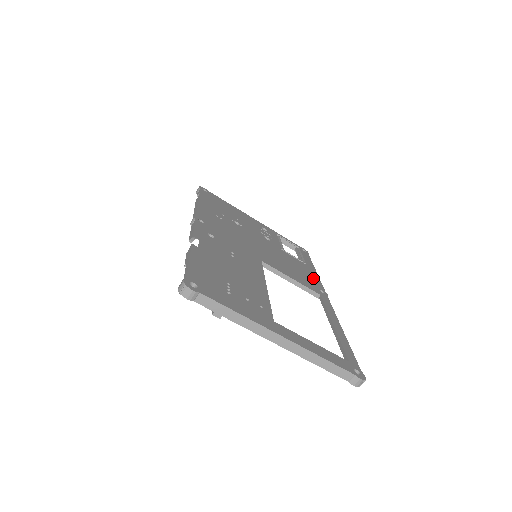
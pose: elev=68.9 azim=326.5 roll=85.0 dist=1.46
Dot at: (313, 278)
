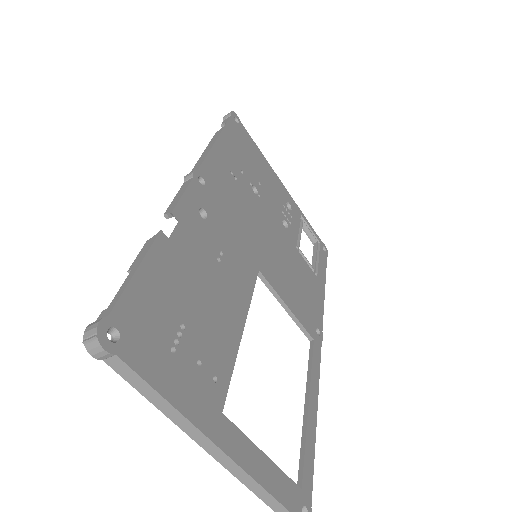
Dot at: (316, 304)
